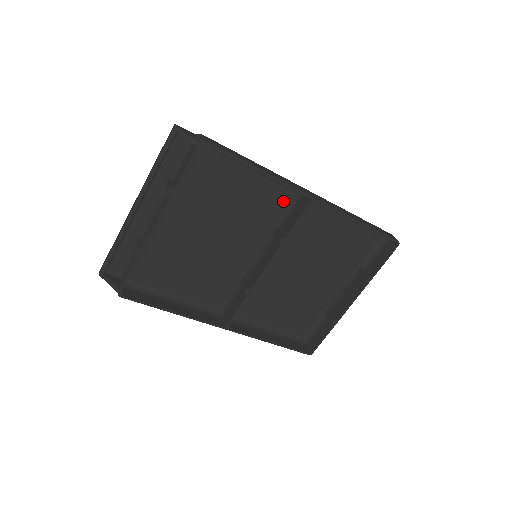
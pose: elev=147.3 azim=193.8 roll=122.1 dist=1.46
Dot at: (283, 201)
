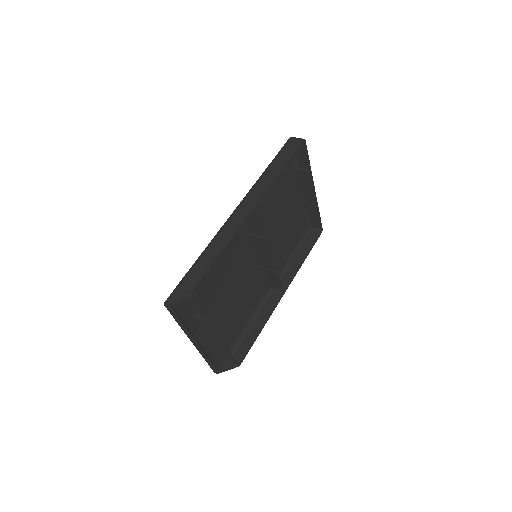
Dot at: occluded
